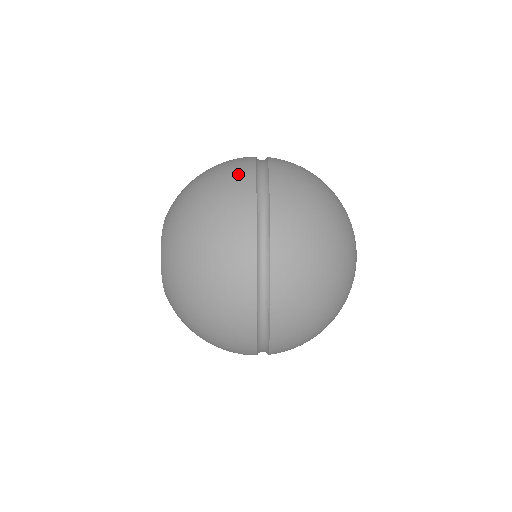
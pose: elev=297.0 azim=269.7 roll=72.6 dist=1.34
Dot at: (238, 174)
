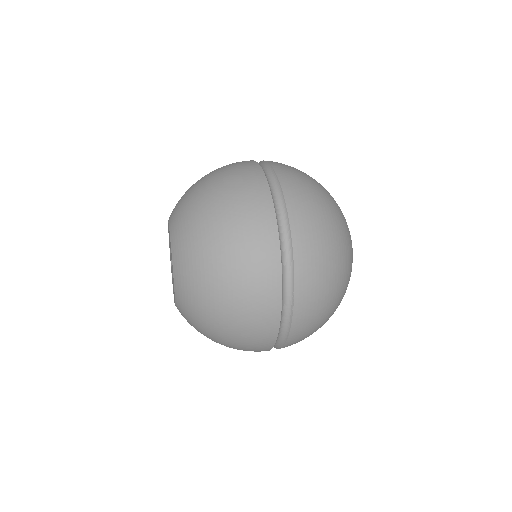
Dot at: (249, 180)
